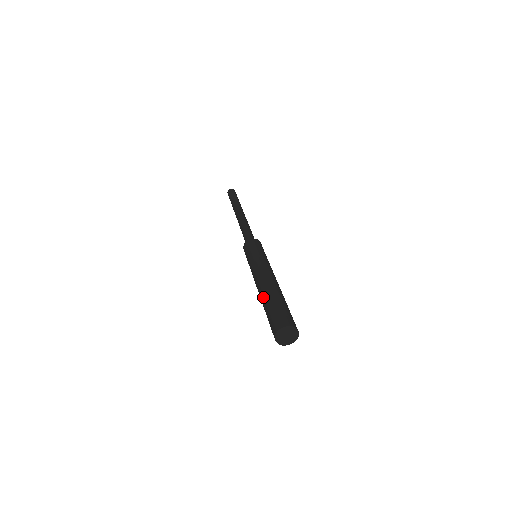
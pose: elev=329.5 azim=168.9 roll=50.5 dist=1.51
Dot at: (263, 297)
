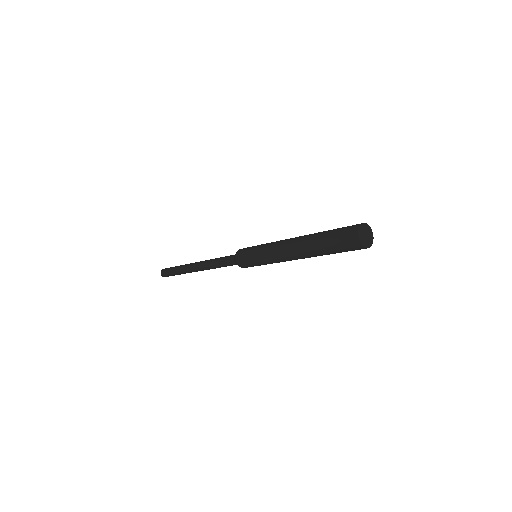
Dot at: (312, 235)
